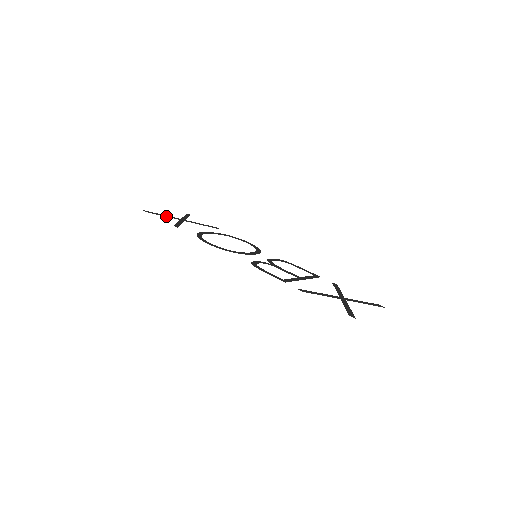
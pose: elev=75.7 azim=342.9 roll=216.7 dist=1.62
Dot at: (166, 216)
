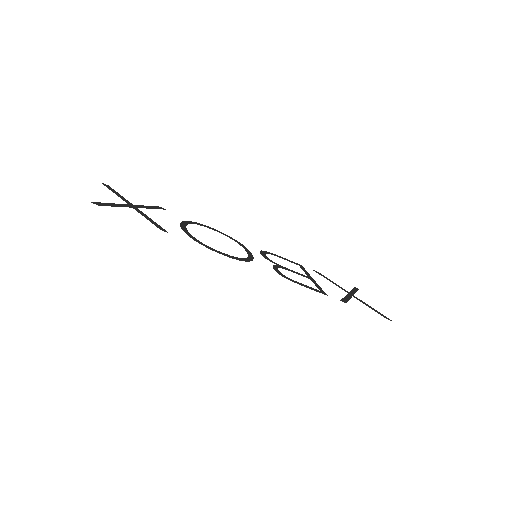
Dot at: (119, 206)
